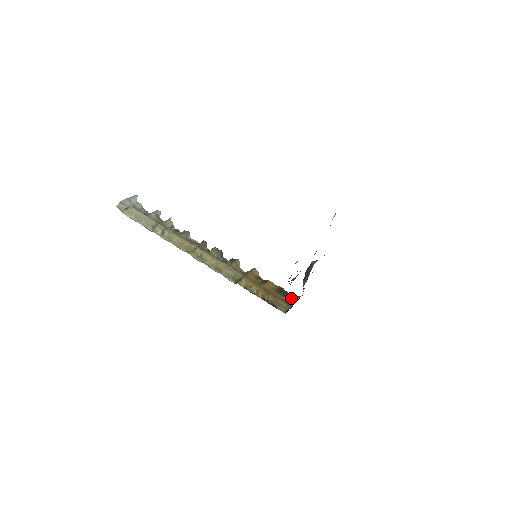
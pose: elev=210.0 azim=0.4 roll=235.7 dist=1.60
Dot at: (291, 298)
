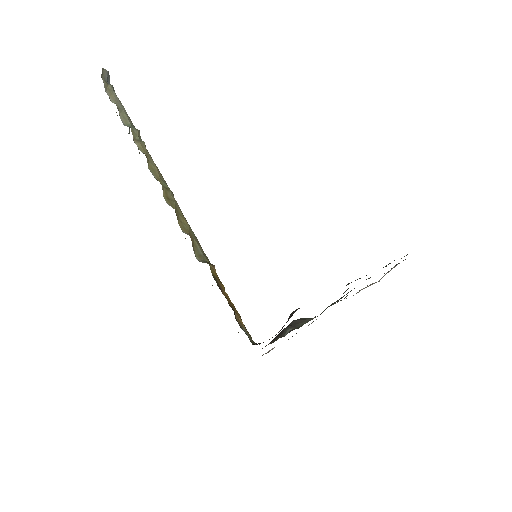
Dot at: occluded
